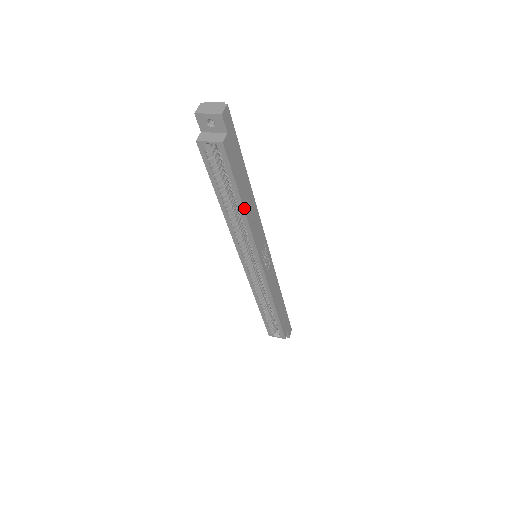
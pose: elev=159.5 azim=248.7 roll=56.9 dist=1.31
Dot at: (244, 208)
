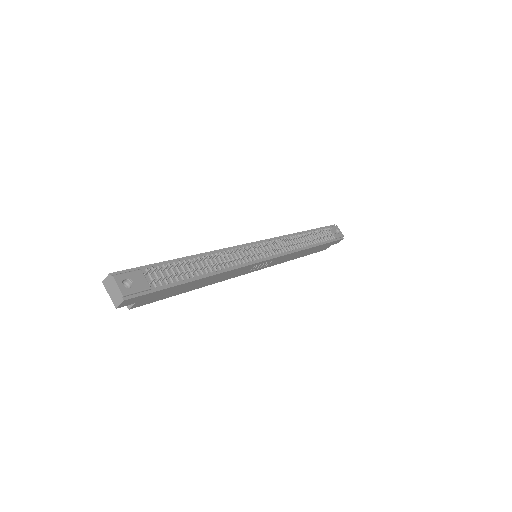
Dot at: (196, 288)
